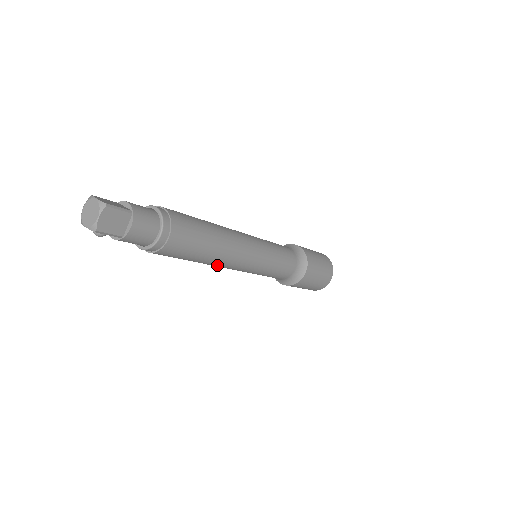
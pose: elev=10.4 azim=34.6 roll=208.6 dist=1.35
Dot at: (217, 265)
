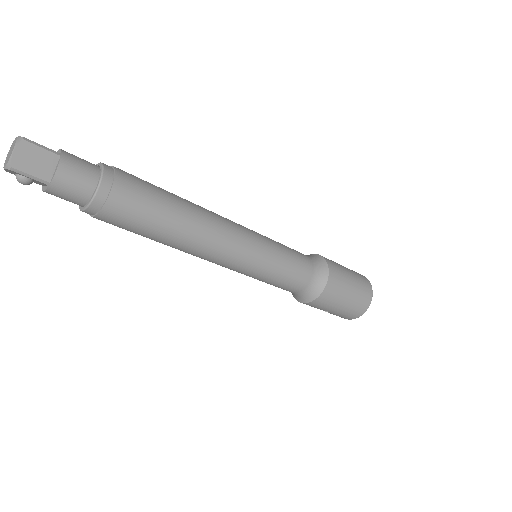
Dot at: (194, 250)
